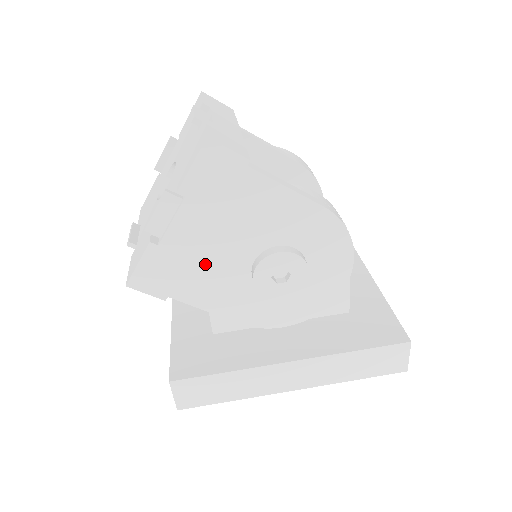
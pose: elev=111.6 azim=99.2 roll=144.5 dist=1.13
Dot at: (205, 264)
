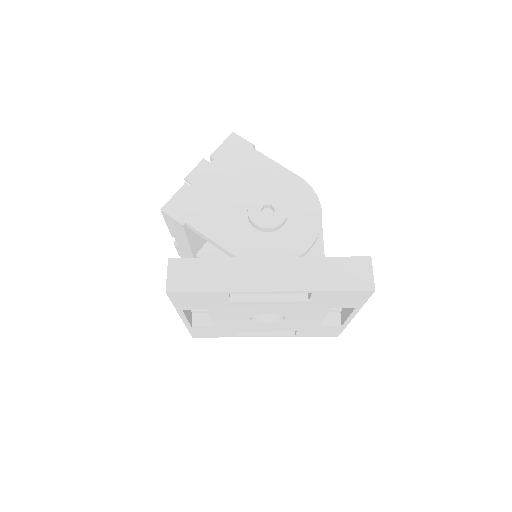
Dot at: (217, 202)
